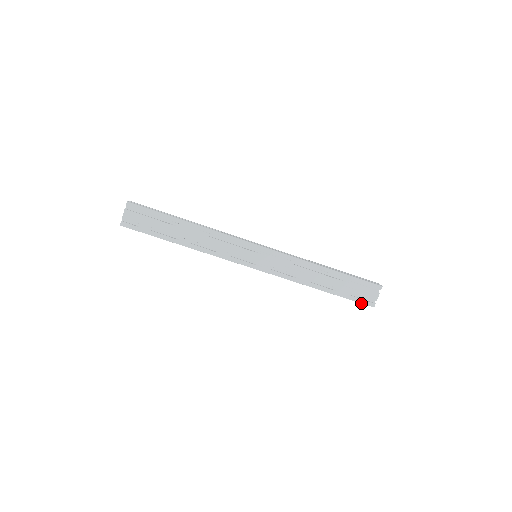
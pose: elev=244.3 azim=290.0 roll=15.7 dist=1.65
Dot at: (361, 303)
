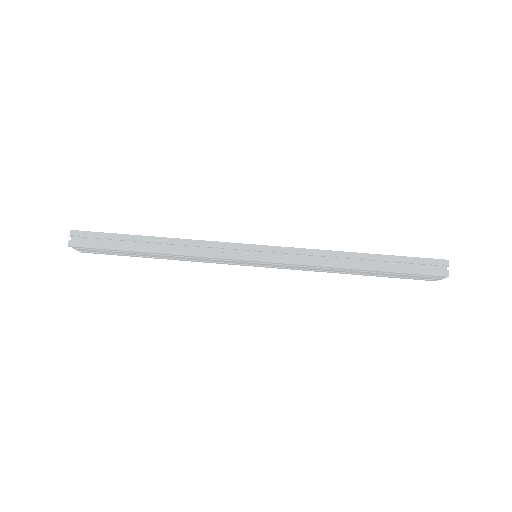
Dot at: (427, 258)
